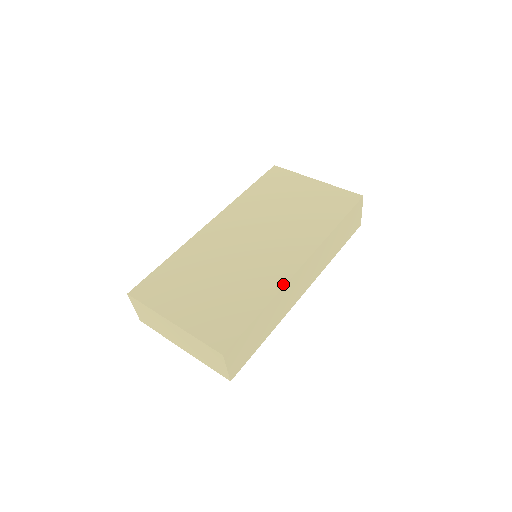
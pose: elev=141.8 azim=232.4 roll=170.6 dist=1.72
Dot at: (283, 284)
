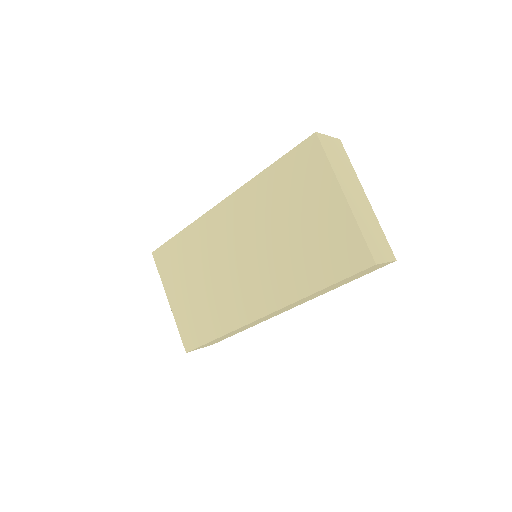
Dot at: (241, 325)
